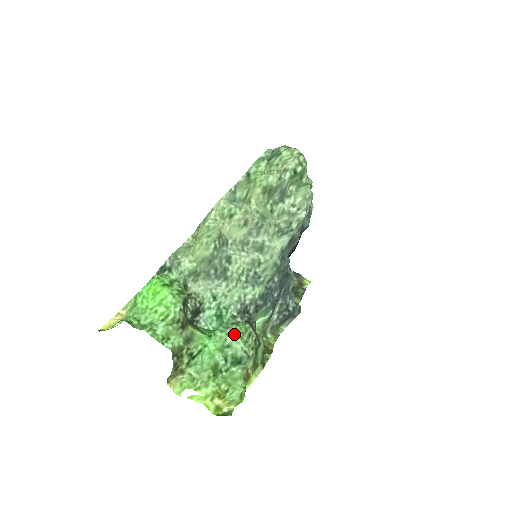
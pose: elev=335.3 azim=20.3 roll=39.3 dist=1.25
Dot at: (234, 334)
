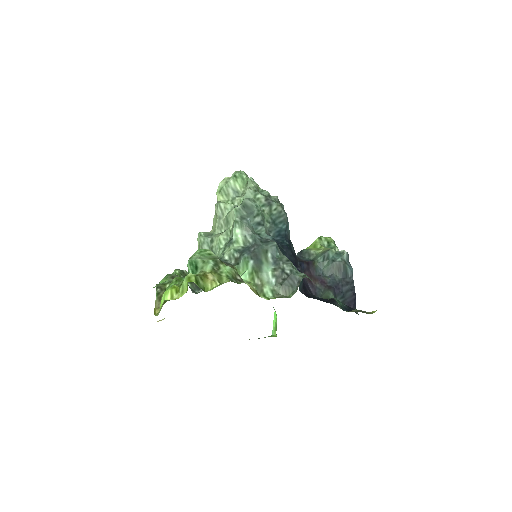
Dot at: (194, 254)
